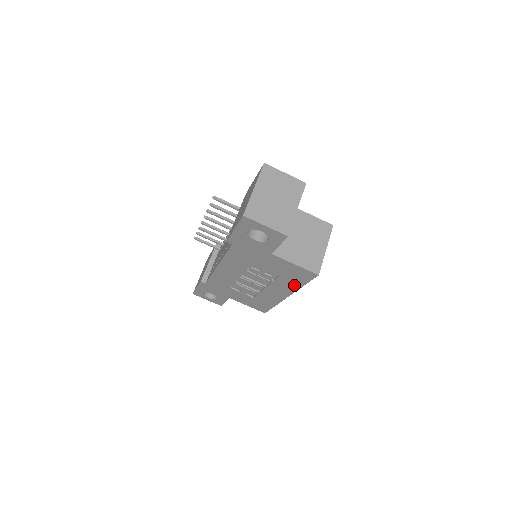
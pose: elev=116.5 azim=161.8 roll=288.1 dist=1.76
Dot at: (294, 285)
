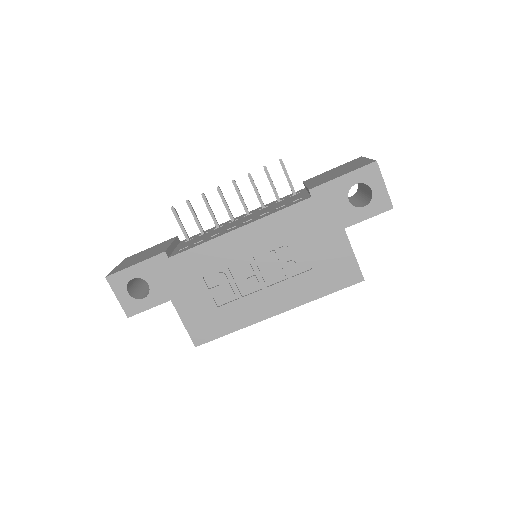
Dot at: (313, 292)
